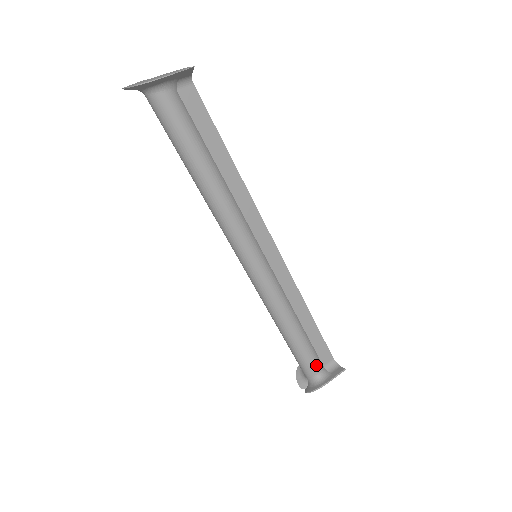
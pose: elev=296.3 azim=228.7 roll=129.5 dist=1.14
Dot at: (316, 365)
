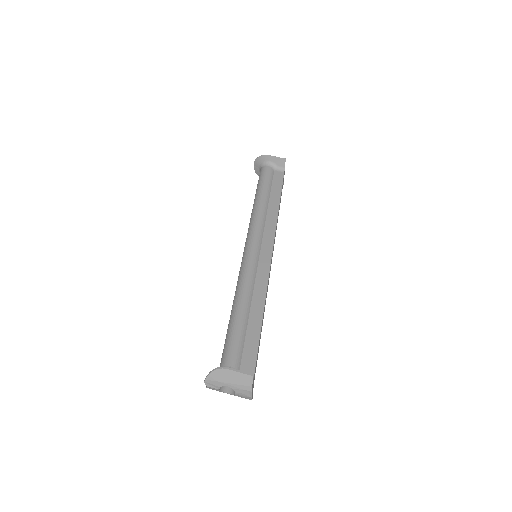
Dot at: (233, 357)
